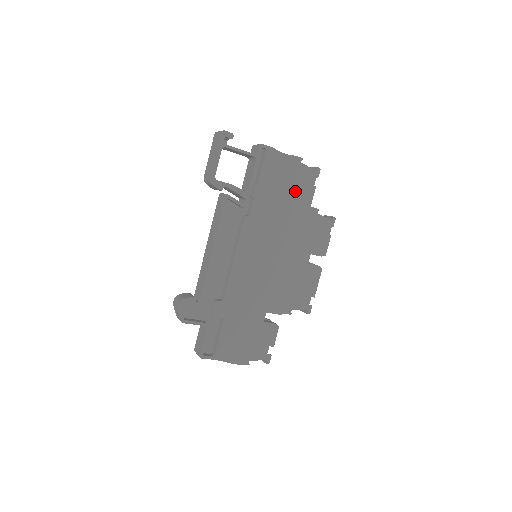
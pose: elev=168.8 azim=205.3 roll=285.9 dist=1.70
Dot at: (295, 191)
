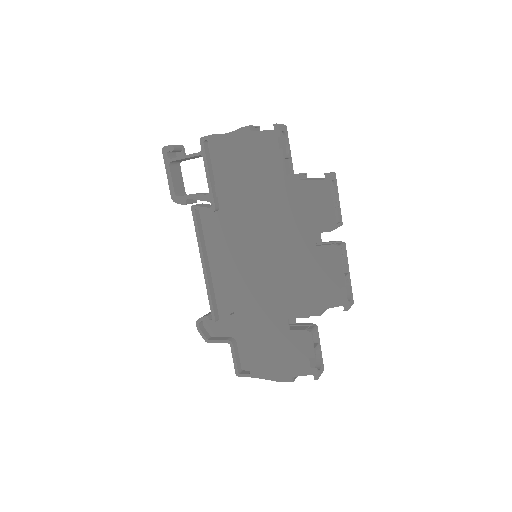
Dot at: (259, 167)
